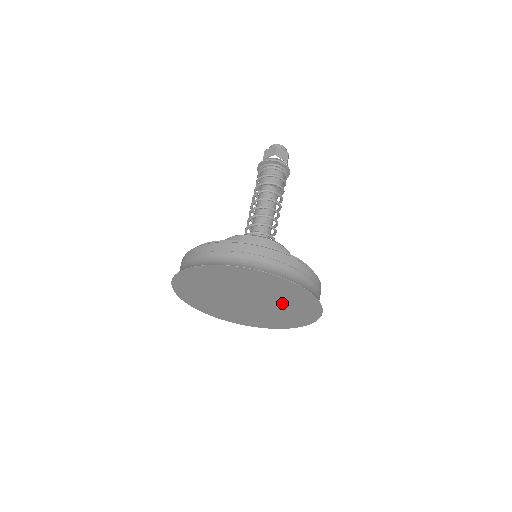
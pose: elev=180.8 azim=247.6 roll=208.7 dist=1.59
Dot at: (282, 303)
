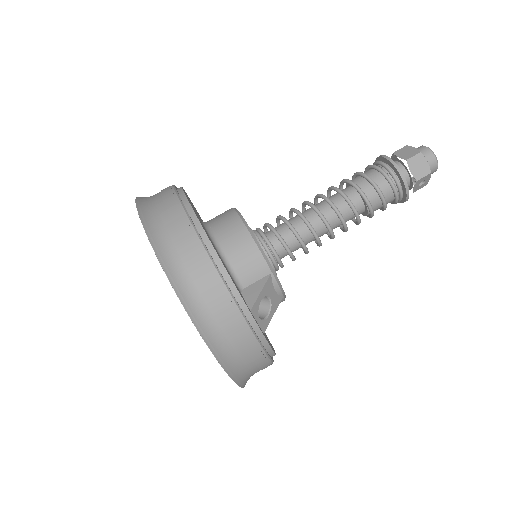
Dot at: occluded
